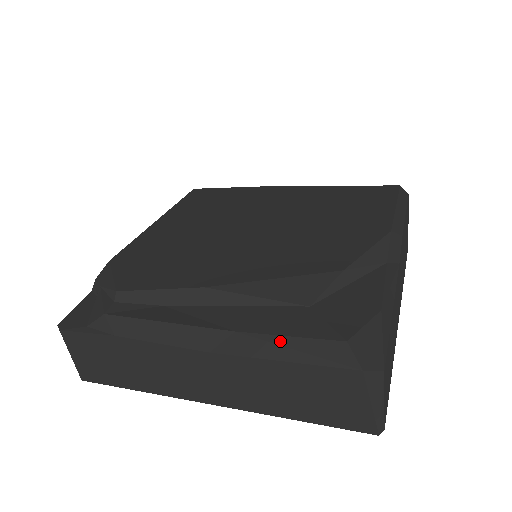
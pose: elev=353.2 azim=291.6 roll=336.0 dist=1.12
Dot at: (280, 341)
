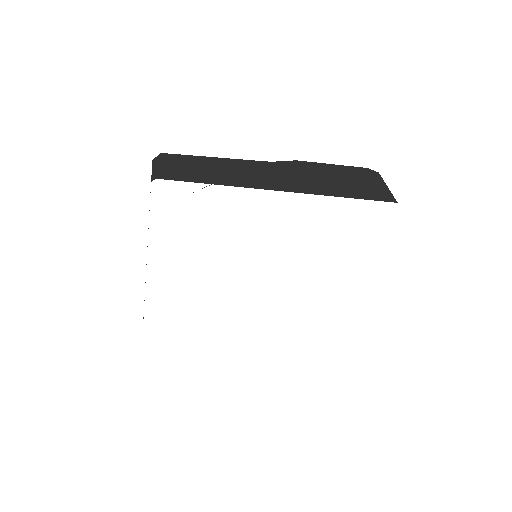
Dot at: occluded
